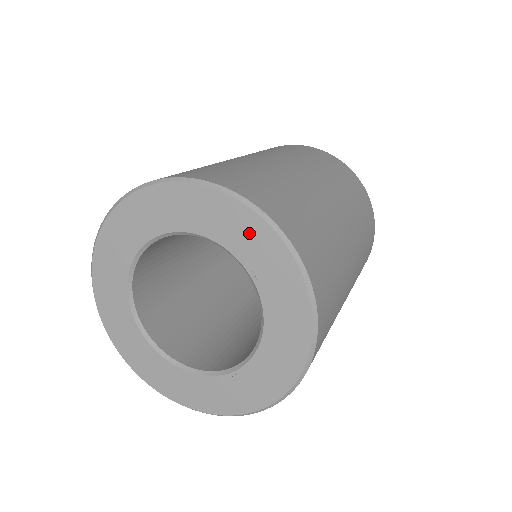
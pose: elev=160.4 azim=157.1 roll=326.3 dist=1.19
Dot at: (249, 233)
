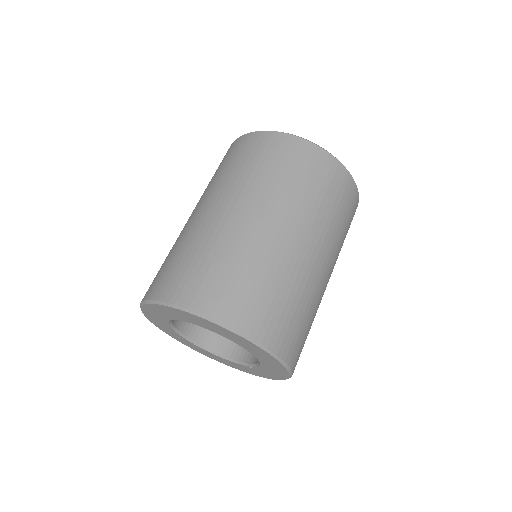
Dot at: (234, 337)
